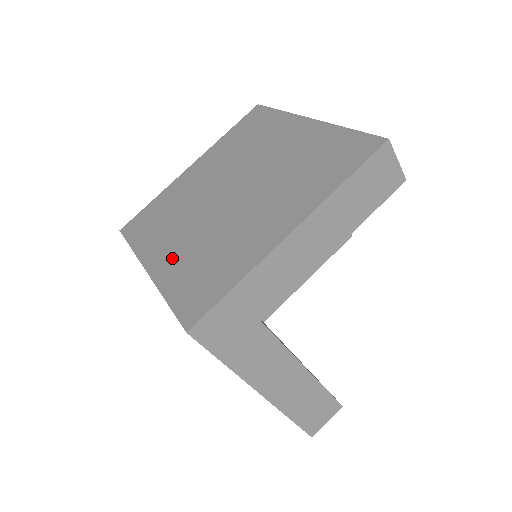
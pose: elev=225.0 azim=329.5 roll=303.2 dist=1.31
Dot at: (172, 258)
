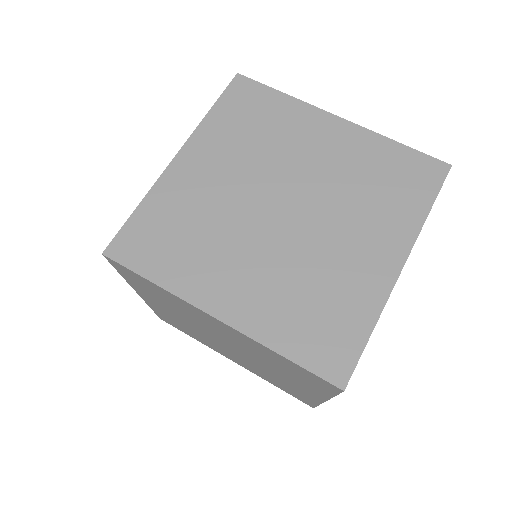
Dot at: (250, 299)
